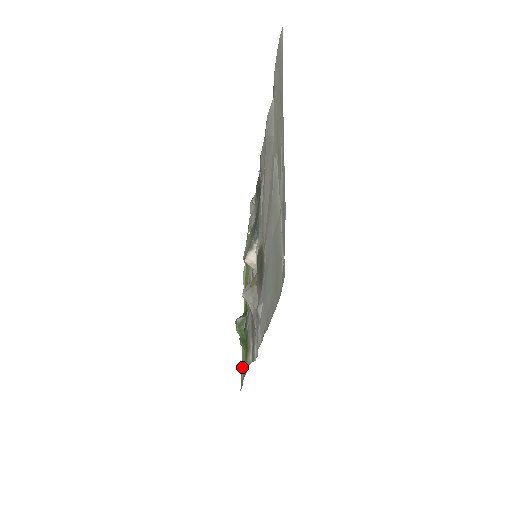
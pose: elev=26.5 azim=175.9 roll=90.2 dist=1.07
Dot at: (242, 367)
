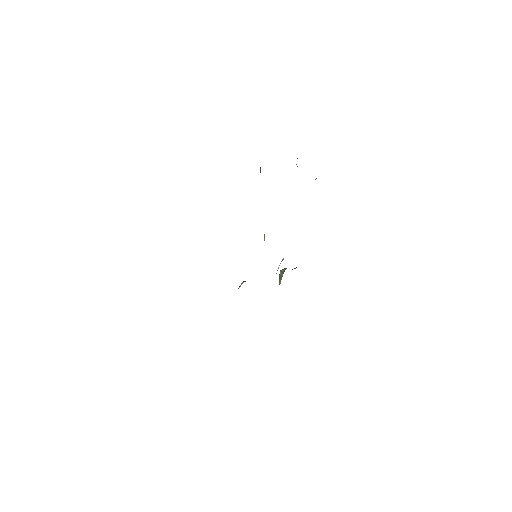
Dot at: occluded
